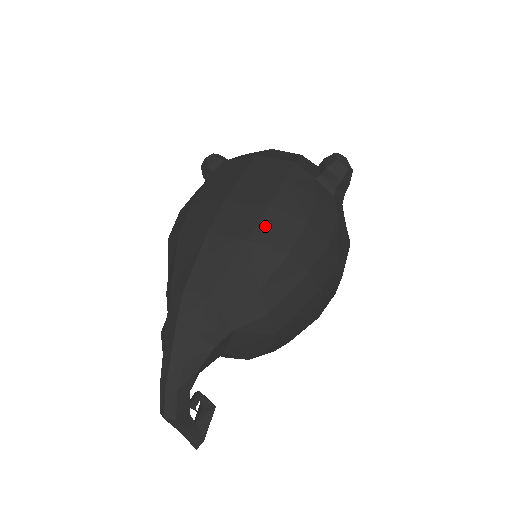
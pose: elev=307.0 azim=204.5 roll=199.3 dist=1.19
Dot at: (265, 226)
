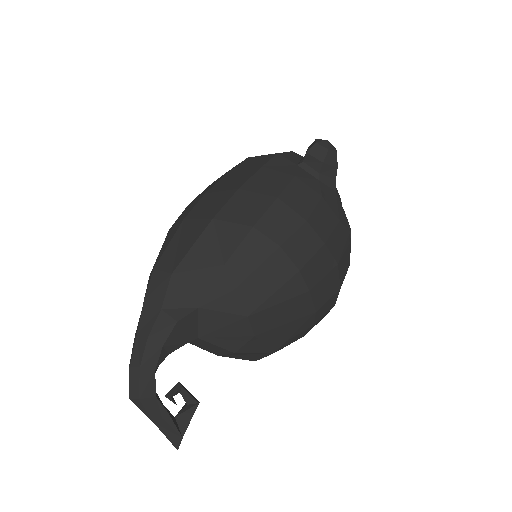
Dot at: (232, 205)
